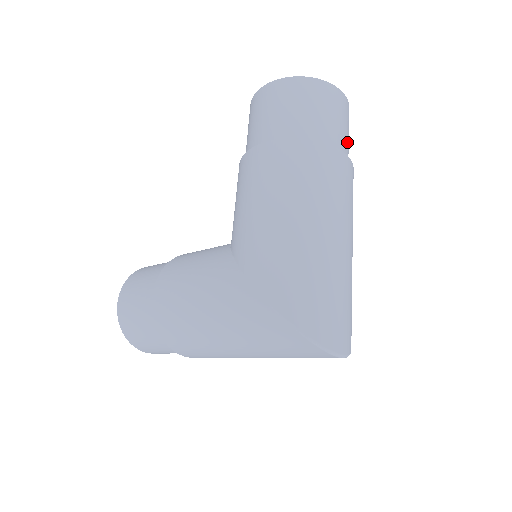
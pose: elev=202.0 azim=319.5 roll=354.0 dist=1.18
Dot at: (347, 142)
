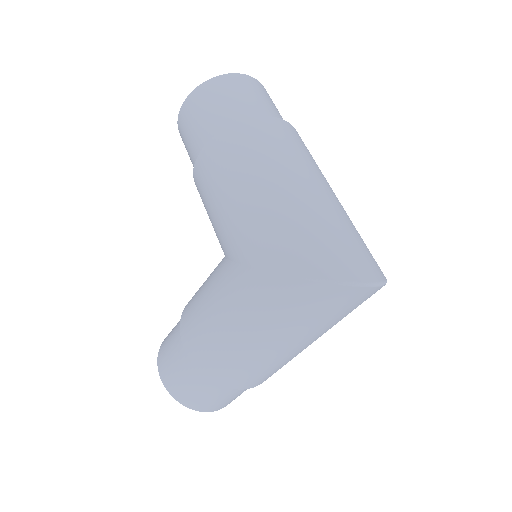
Dot at: (277, 112)
